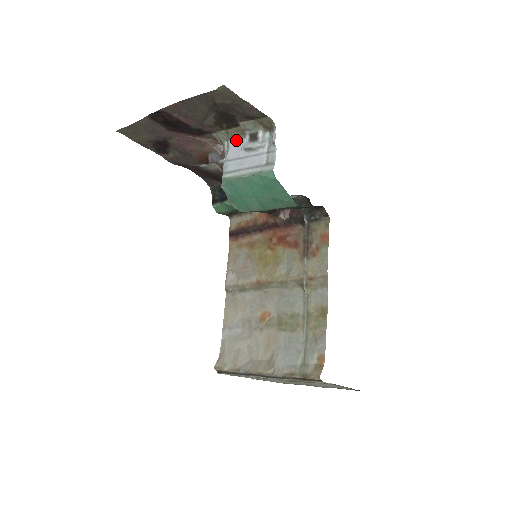
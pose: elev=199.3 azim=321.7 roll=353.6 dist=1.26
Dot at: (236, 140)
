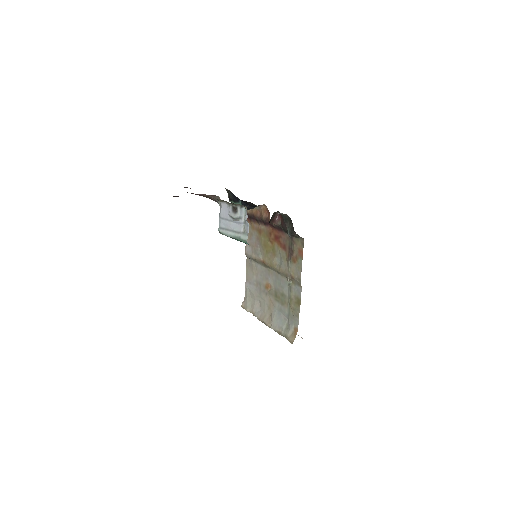
Dot at: (225, 204)
